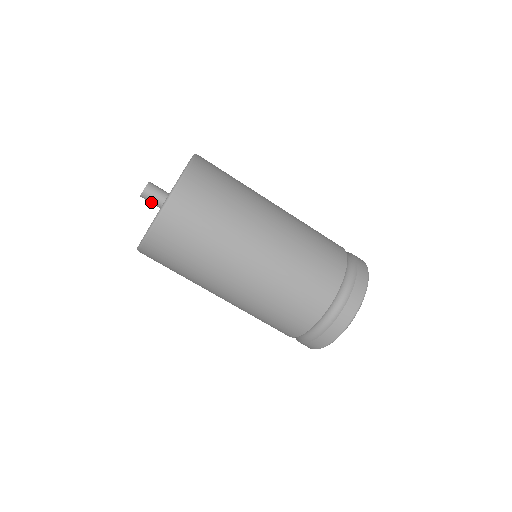
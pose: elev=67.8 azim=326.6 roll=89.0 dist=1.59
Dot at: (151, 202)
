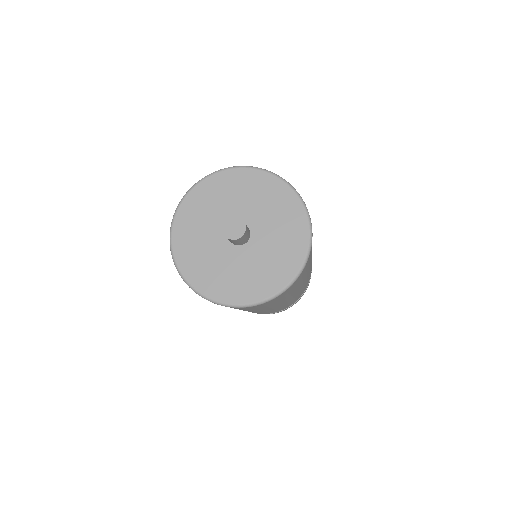
Dot at: (228, 239)
